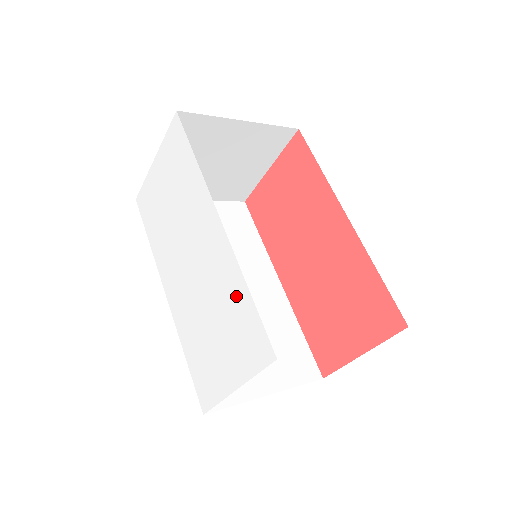
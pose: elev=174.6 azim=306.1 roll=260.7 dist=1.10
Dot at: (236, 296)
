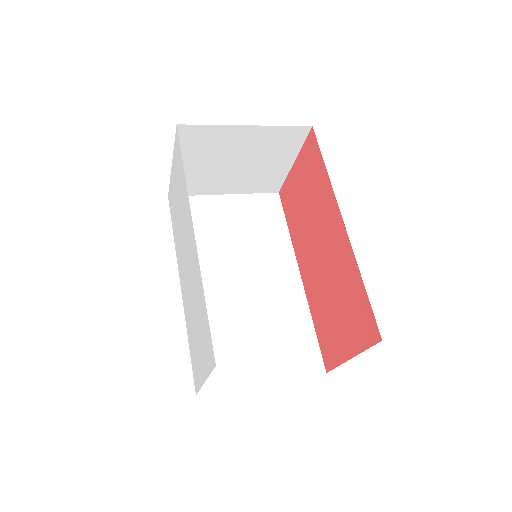
Dot at: (201, 302)
